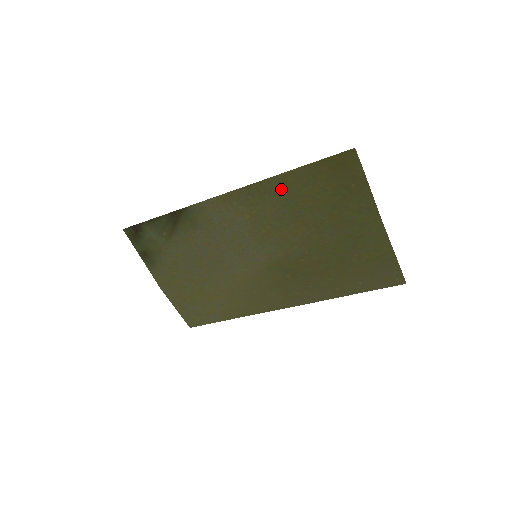
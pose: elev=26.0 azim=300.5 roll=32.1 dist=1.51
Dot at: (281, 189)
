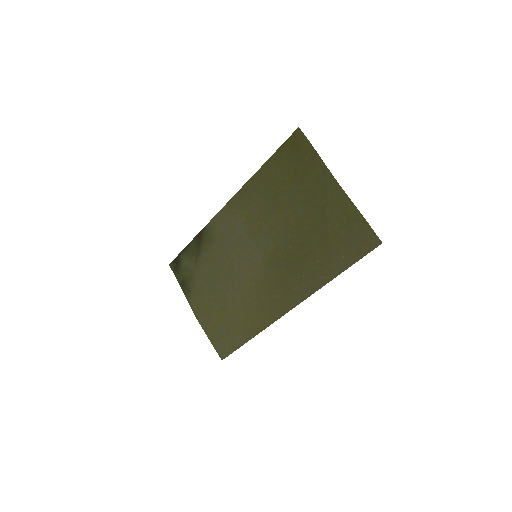
Dot at: (260, 184)
